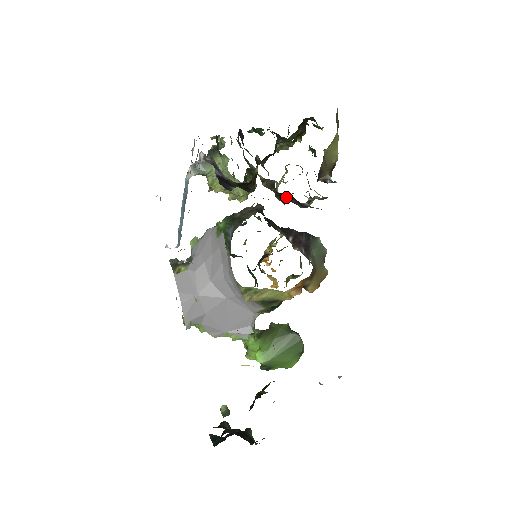
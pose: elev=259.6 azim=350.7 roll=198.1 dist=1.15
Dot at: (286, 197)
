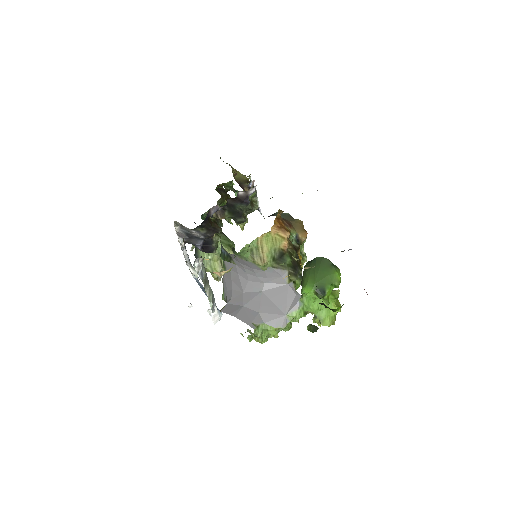
Dot at: (235, 209)
